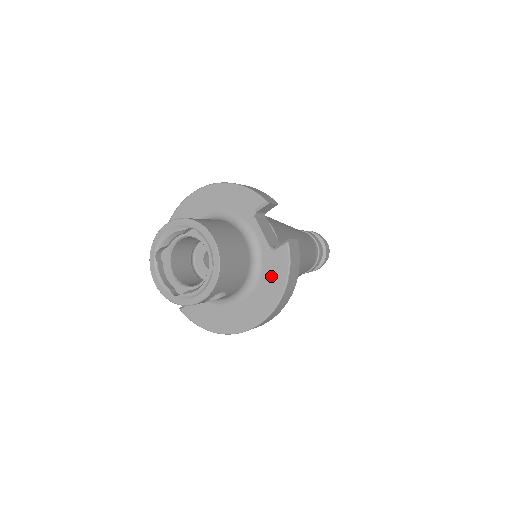
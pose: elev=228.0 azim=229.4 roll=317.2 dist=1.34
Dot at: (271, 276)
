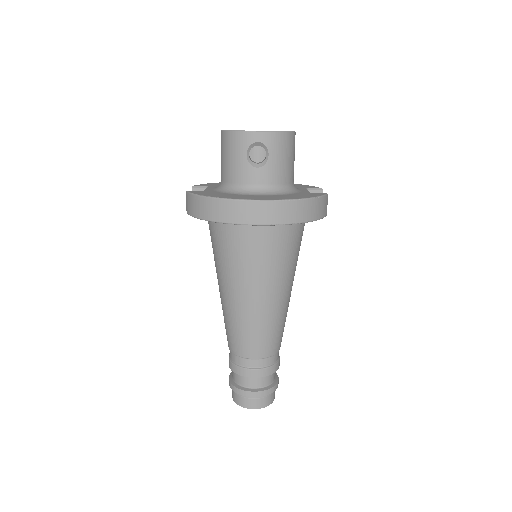
Dot at: (299, 195)
